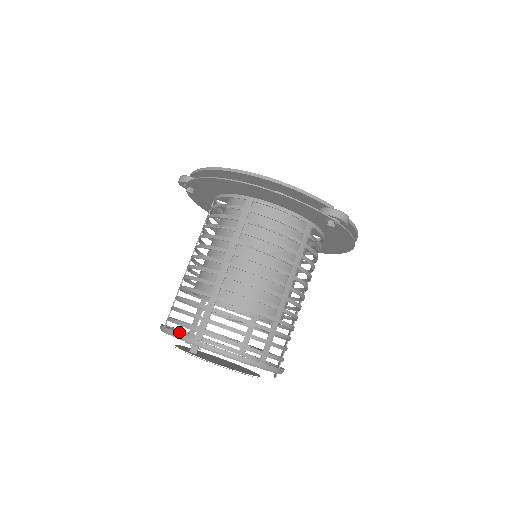
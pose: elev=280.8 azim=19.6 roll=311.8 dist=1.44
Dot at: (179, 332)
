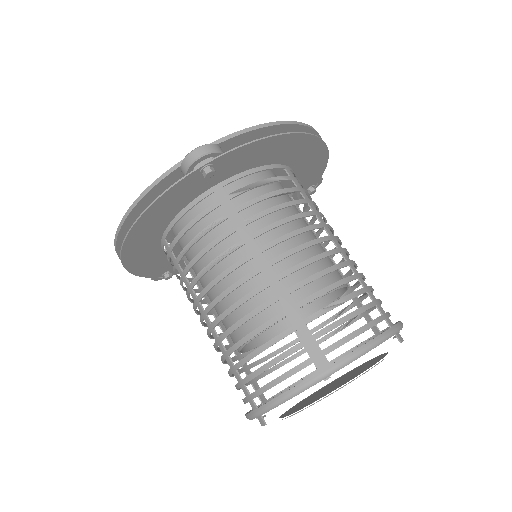
Dot at: occluded
